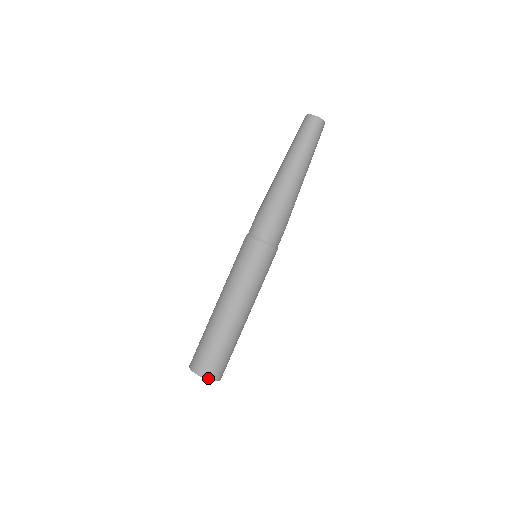
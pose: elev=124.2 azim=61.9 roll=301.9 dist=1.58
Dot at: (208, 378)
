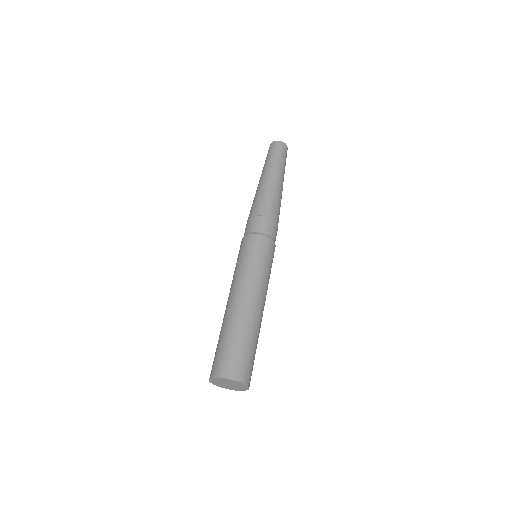
Dot at: (238, 380)
